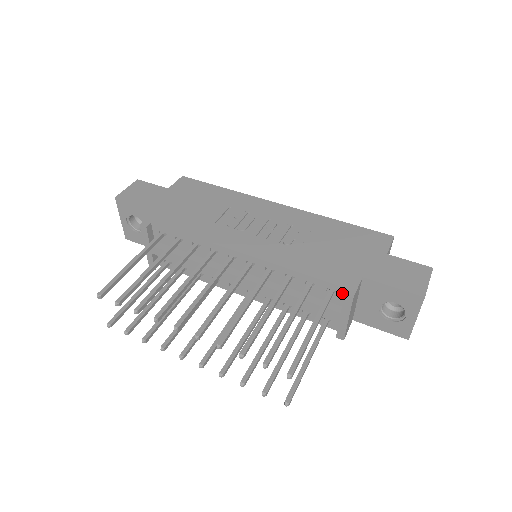
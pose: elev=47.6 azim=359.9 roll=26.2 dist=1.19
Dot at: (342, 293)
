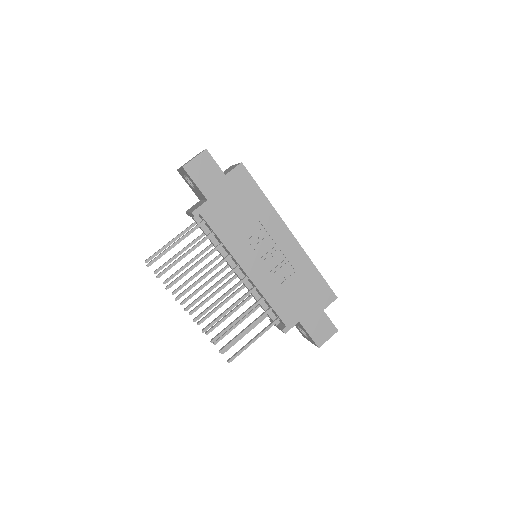
Dot at: (283, 323)
